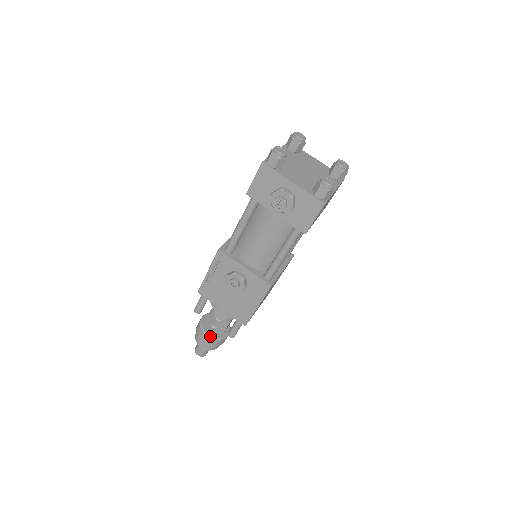
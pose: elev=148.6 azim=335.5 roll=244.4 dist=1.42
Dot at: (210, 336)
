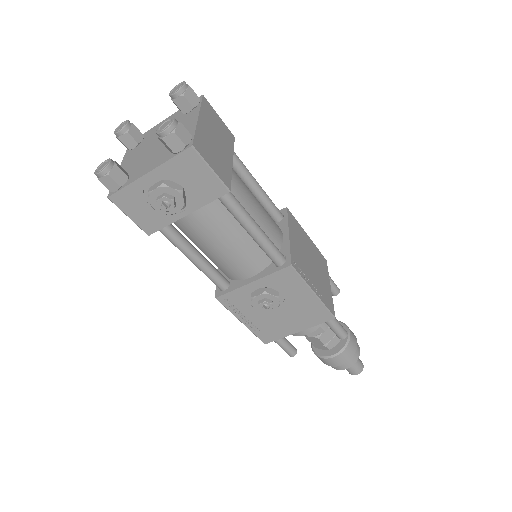
Dot at: (335, 355)
